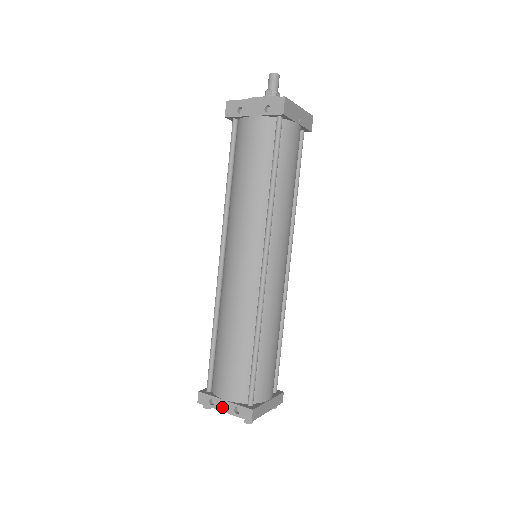
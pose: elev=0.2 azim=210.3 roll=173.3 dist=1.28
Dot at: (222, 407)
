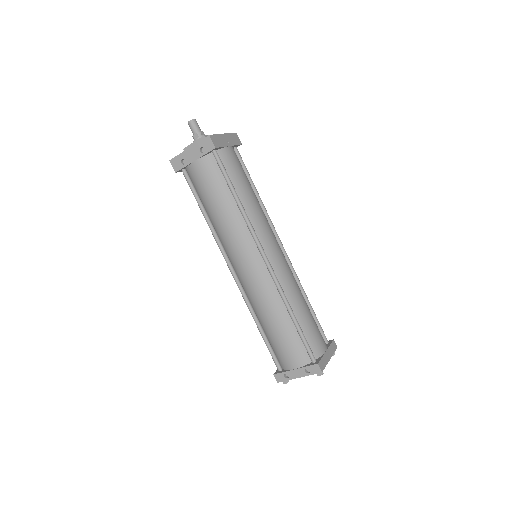
Dot at: (296, 375)
